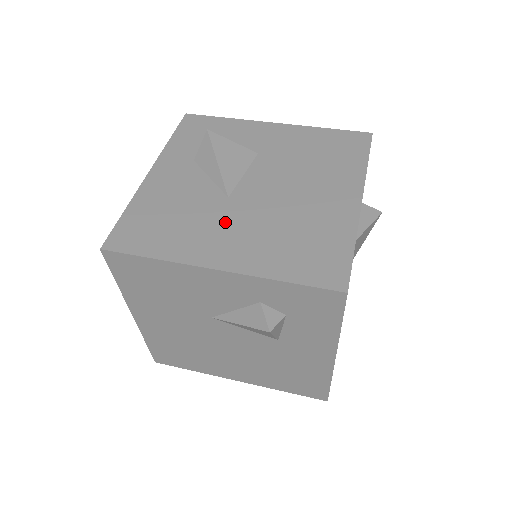
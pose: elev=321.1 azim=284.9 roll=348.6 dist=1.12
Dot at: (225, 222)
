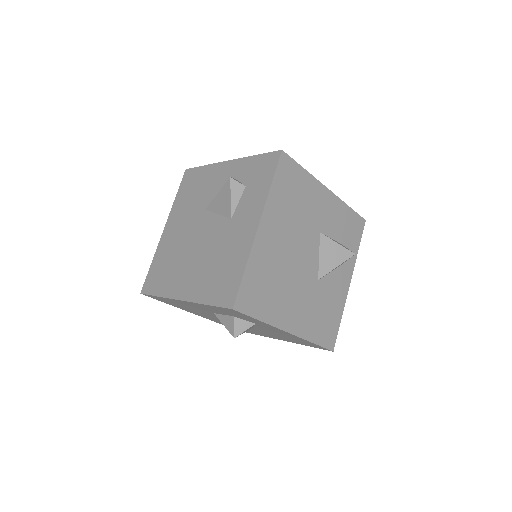
Dot at: occluded
